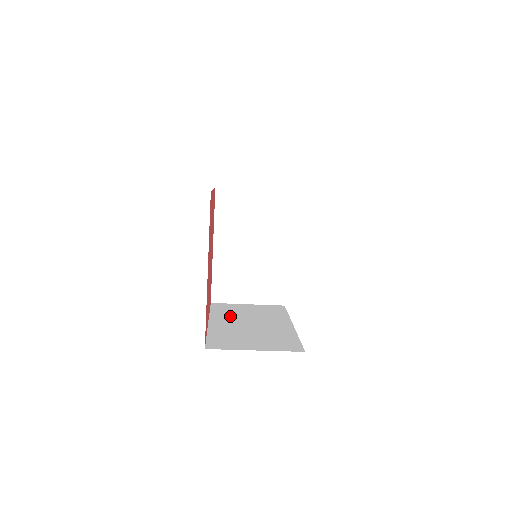
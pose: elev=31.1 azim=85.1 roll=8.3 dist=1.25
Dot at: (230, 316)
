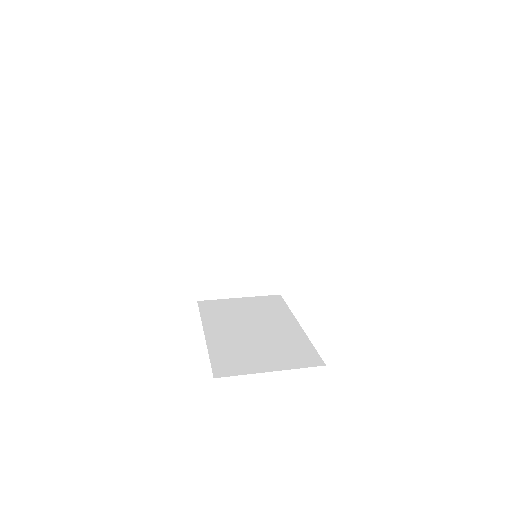
Dot at: (218, 210)
